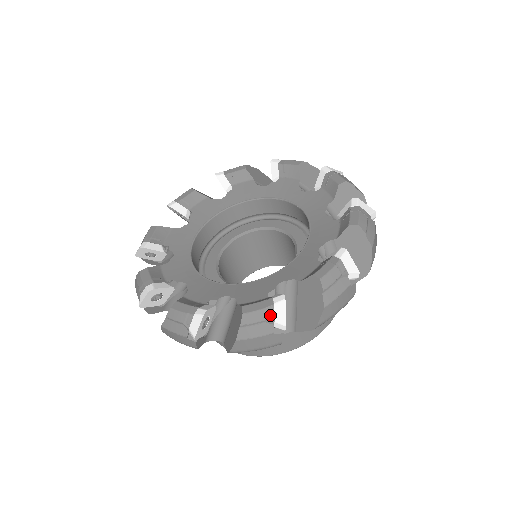
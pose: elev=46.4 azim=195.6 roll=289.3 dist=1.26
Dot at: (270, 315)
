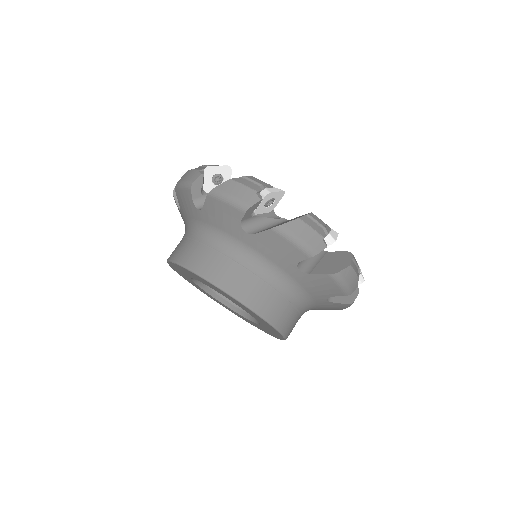
Dot at: (328, 229)
